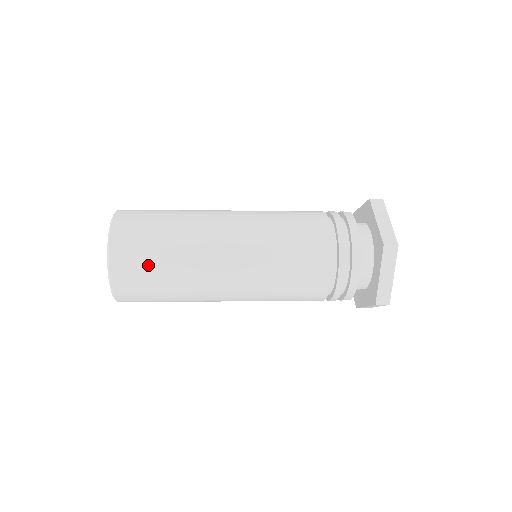
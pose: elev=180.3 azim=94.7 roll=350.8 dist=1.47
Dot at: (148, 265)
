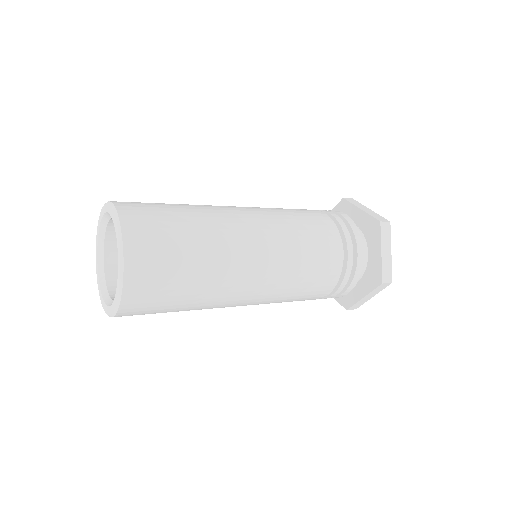
Dot at: (164, 303)
